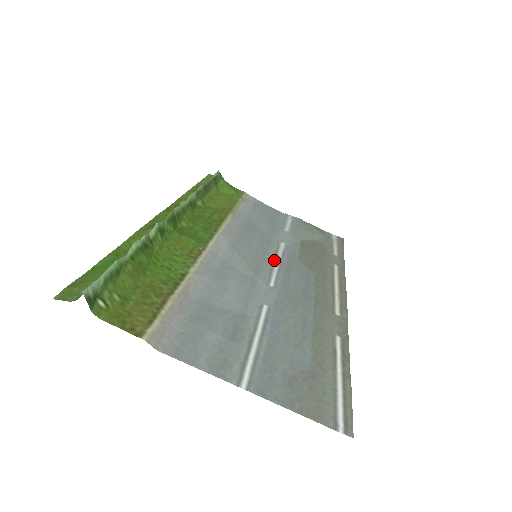
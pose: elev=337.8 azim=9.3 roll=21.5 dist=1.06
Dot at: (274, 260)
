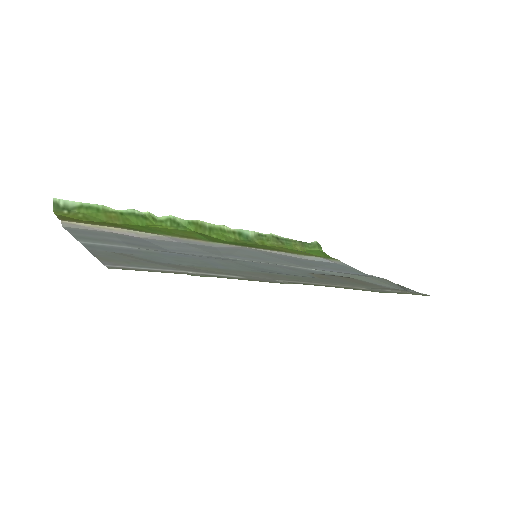
Dot at: (276, 264)
